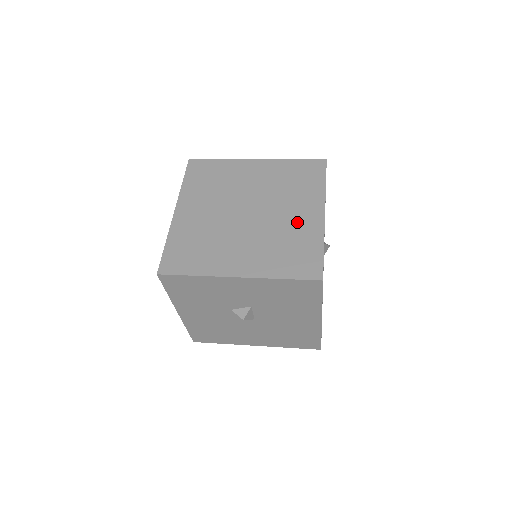
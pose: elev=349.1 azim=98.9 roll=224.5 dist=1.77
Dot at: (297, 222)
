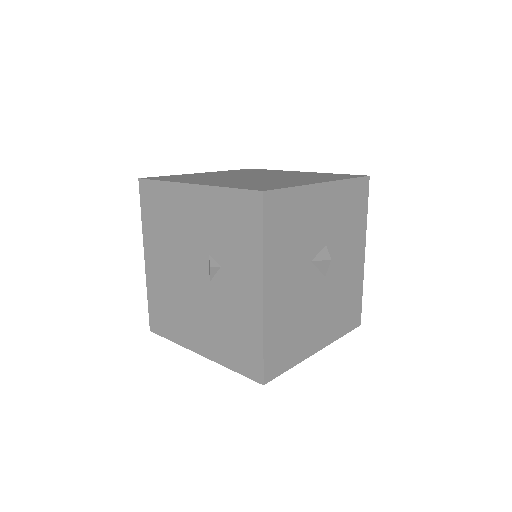
Dot at: (298, 174)
